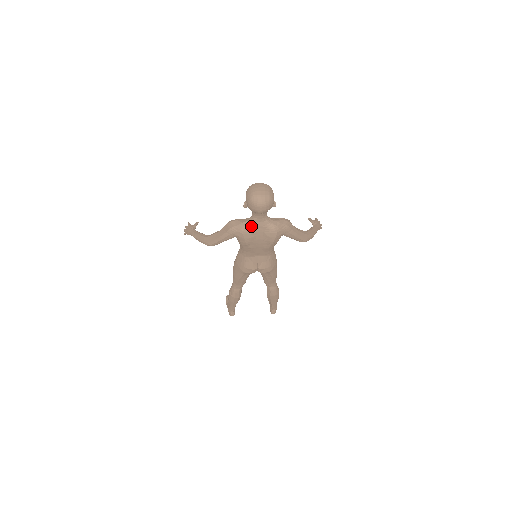
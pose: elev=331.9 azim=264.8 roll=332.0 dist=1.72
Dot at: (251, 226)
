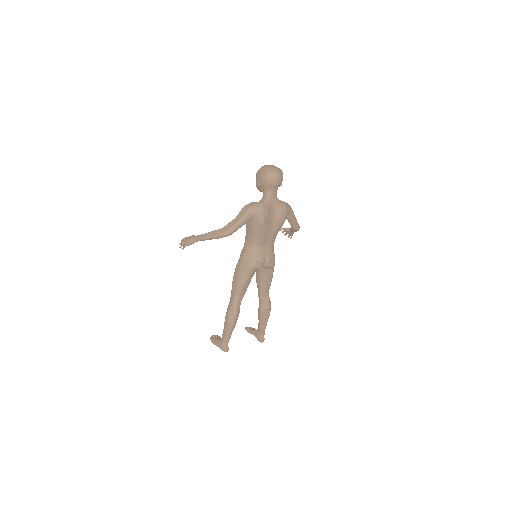
Dot at: (267, 203)
